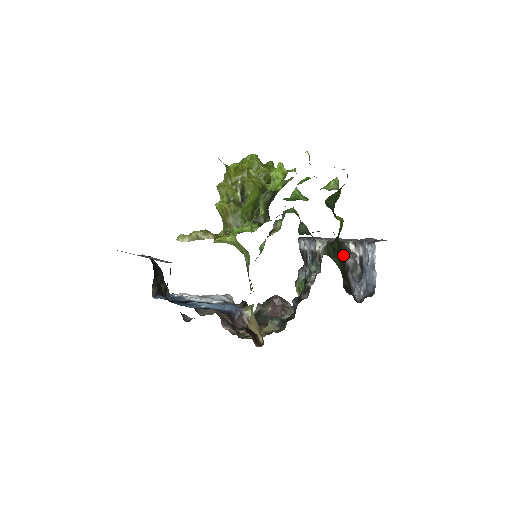
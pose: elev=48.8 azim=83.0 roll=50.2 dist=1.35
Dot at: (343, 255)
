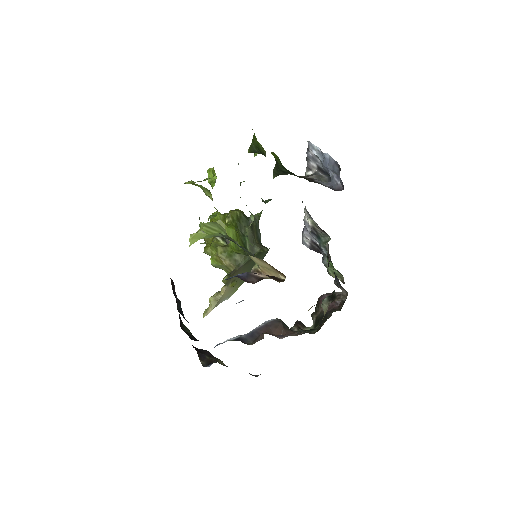
Dot at: occluded
